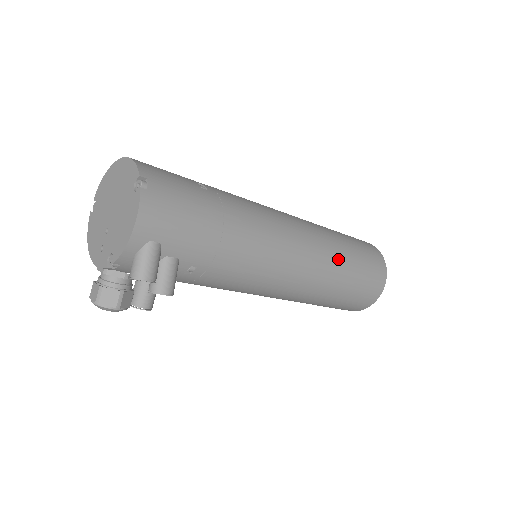
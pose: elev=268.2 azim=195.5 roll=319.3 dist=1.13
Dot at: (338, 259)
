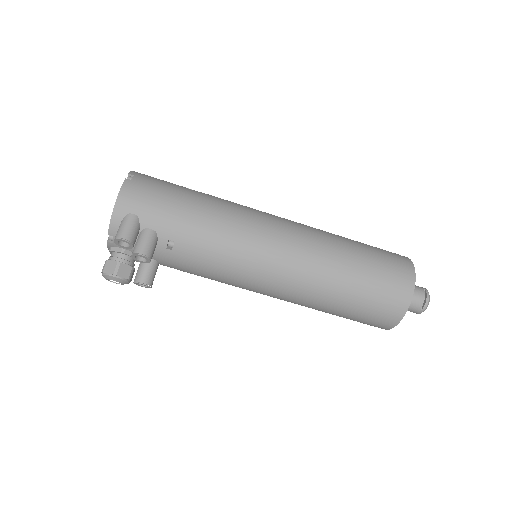
Dot at: (335, 251)
